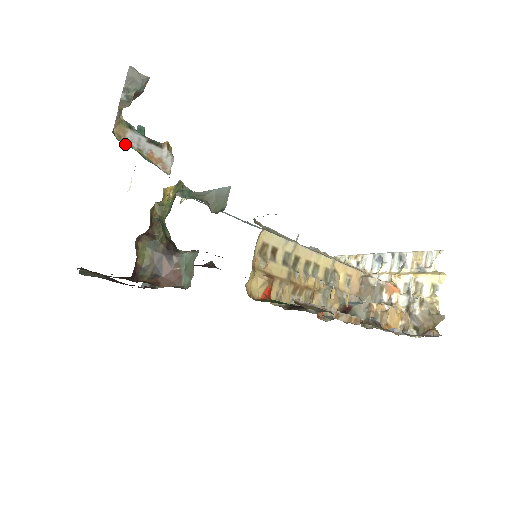
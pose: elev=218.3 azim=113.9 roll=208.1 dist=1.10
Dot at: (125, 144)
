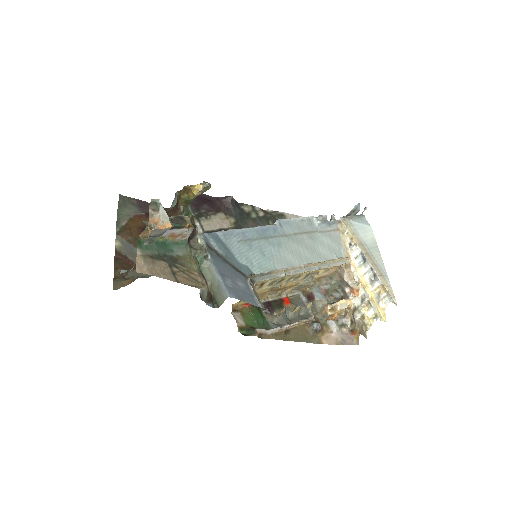
Dot at: occluded
